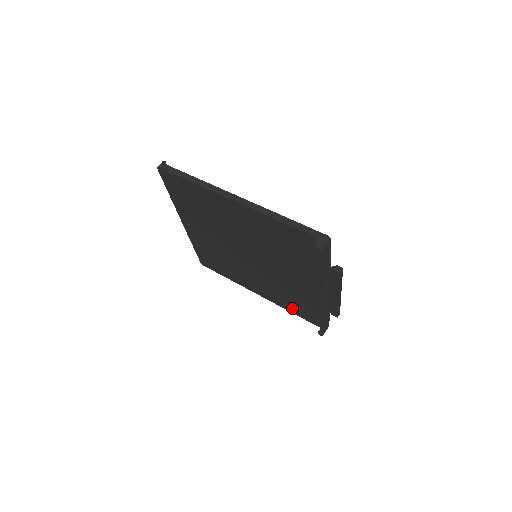
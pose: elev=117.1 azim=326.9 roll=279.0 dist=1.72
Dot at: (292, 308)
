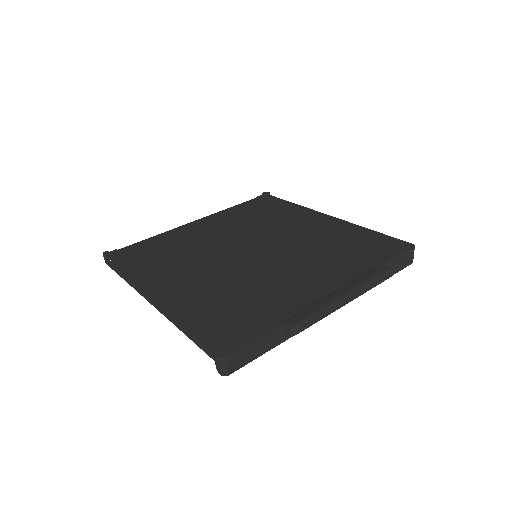
Dot at: occluded
